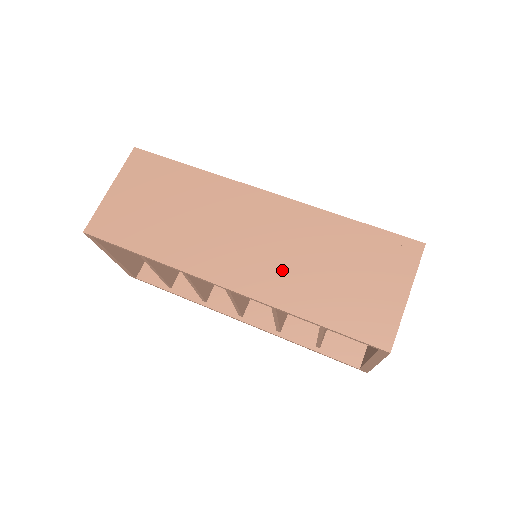
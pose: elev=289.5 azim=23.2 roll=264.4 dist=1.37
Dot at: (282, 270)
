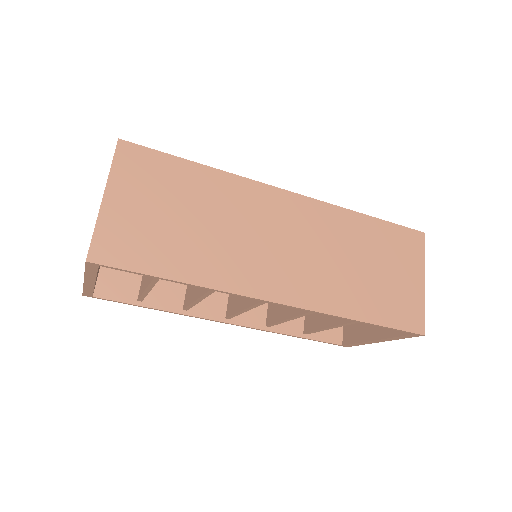
Dot at: (325, 275)
